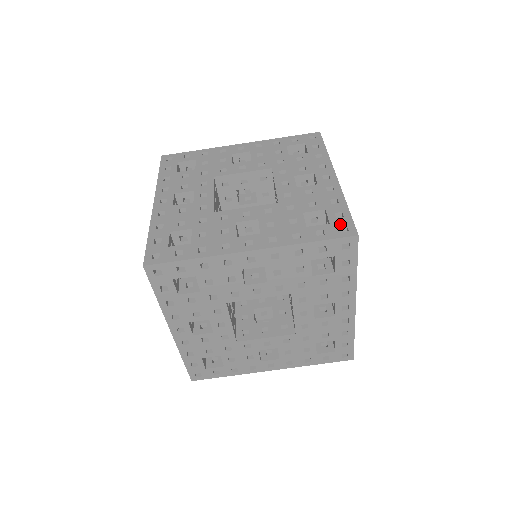
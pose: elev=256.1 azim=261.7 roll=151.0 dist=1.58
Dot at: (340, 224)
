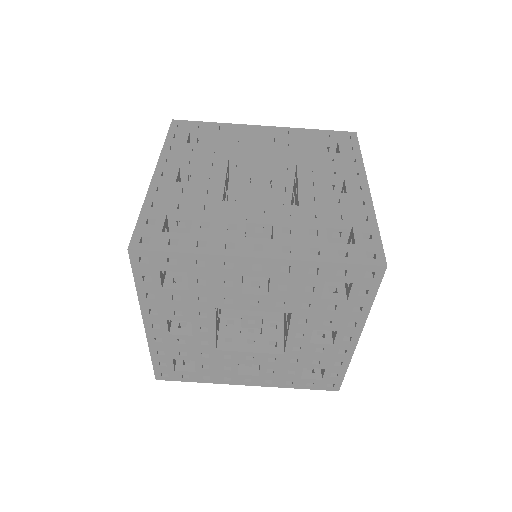
Dot at: (367, 247)
